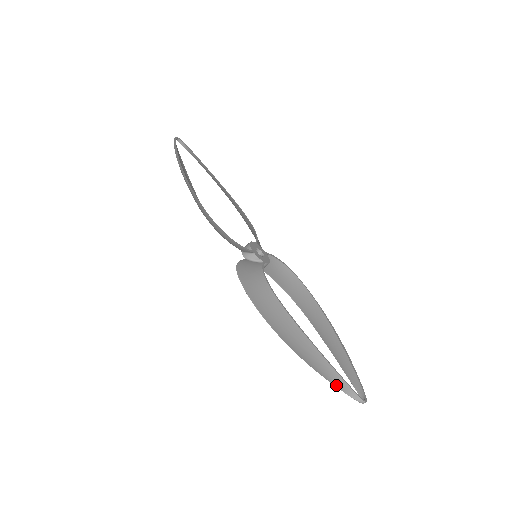
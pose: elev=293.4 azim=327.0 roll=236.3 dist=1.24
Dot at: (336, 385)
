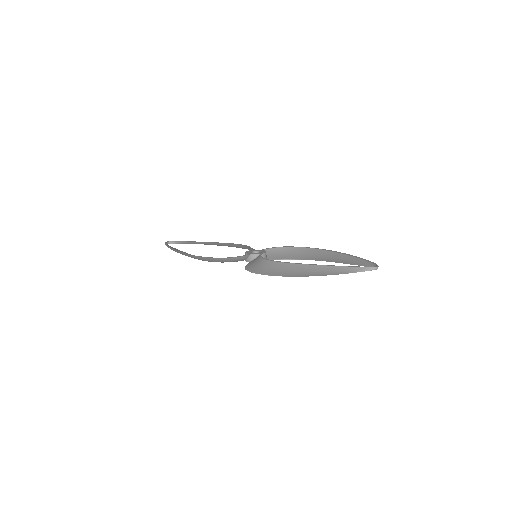
Dot at: occluded
